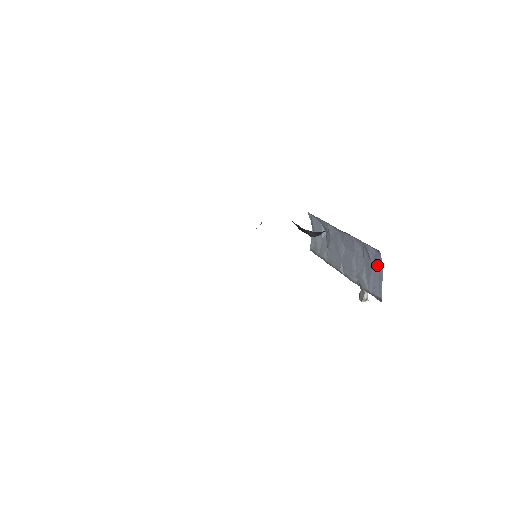
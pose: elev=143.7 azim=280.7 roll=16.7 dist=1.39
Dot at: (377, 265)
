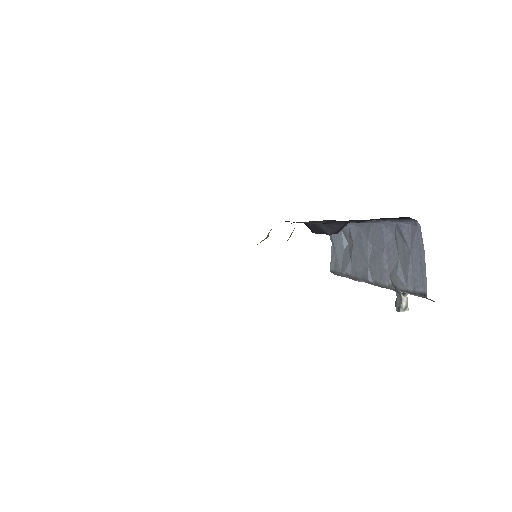
Dot at: (416, 245)
